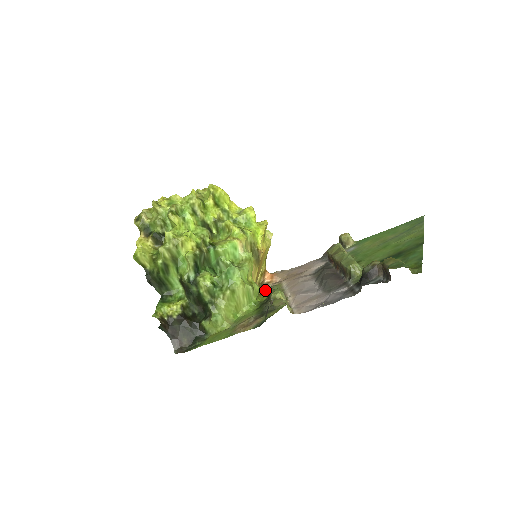
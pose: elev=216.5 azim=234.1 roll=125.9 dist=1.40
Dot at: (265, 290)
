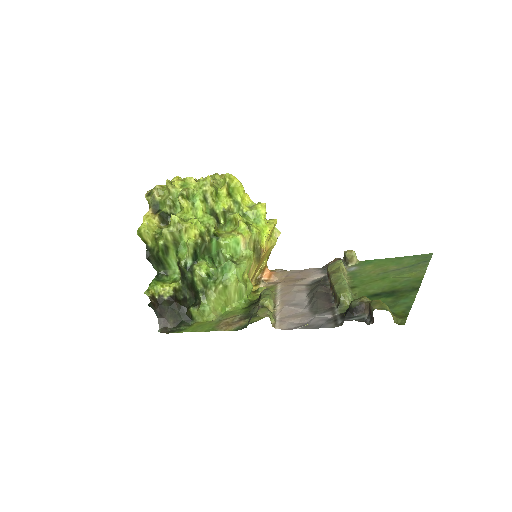
Dot at: (259, 289)
